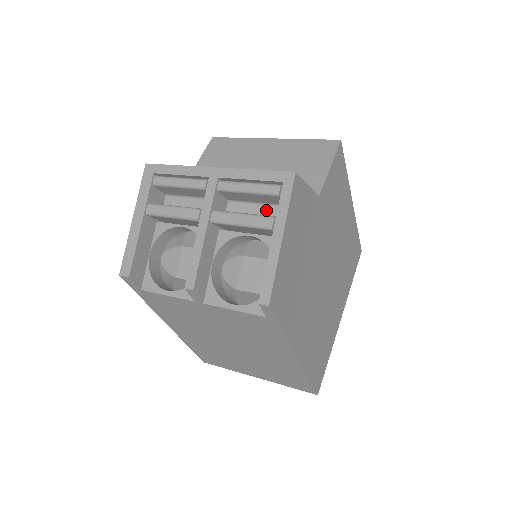
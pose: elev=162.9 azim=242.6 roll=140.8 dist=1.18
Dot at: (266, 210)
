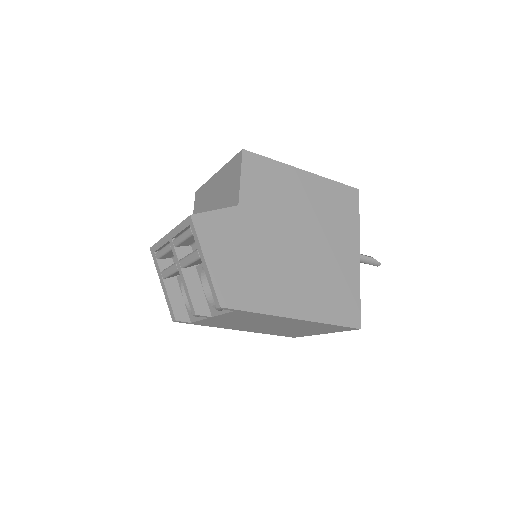
Dot at: occluded
